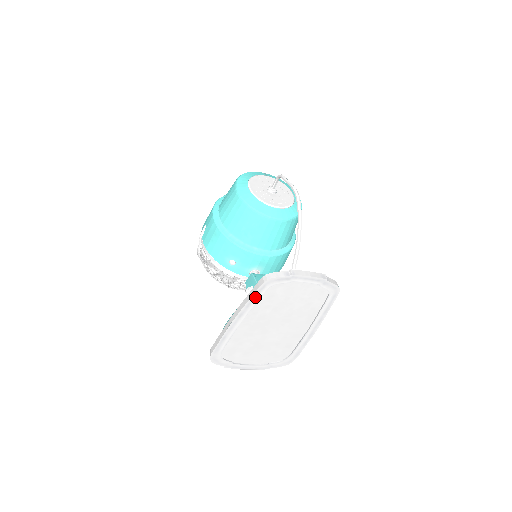
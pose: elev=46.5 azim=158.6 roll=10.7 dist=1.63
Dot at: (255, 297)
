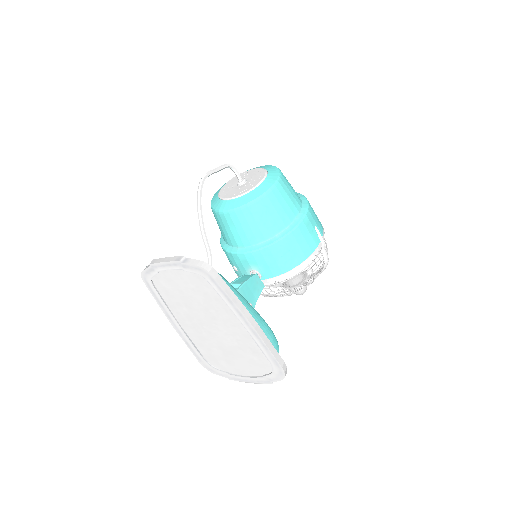
Dot at: (155, 295)
